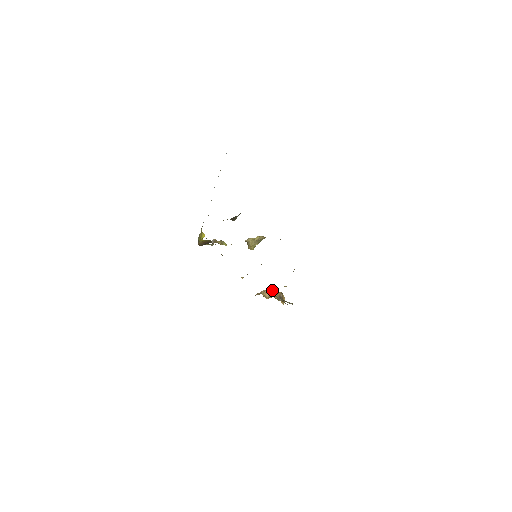
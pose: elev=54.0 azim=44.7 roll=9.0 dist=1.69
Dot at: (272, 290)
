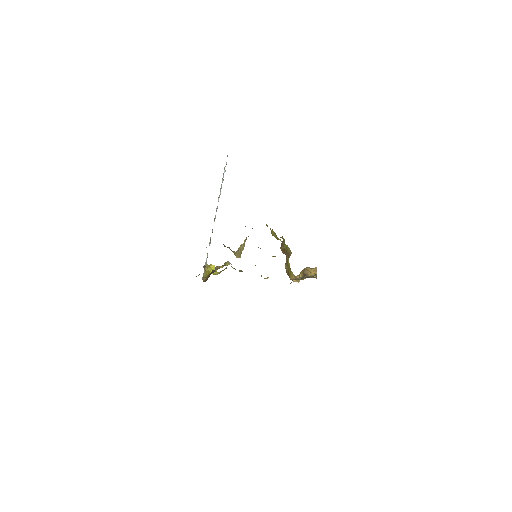
Dot at: occluded
